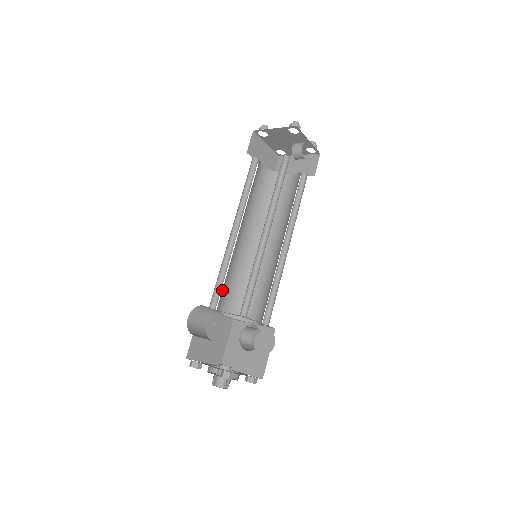
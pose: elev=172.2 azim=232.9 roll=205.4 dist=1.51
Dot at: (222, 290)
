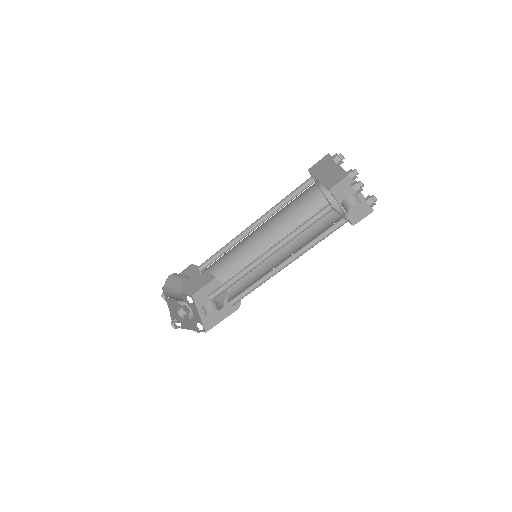
Dot at: (216, 261)
